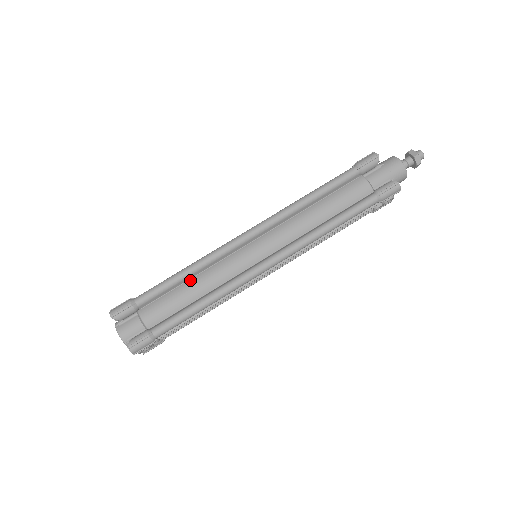
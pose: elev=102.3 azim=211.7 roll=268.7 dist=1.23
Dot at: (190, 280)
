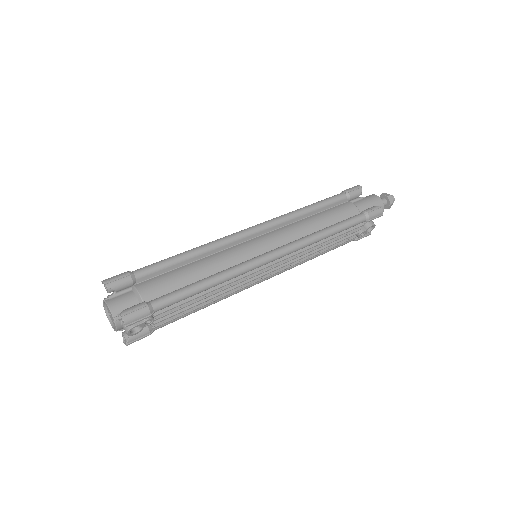
Dot at: (193, 262)
